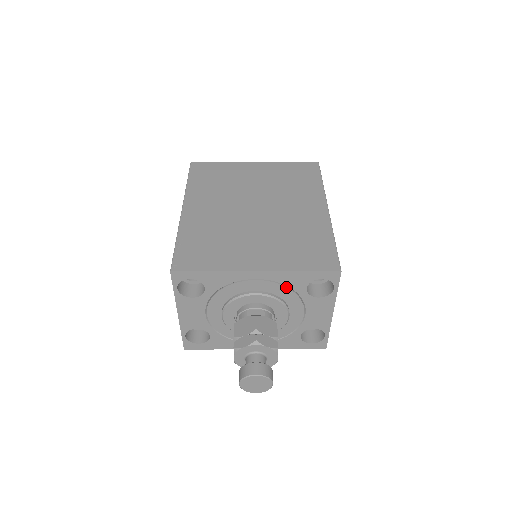
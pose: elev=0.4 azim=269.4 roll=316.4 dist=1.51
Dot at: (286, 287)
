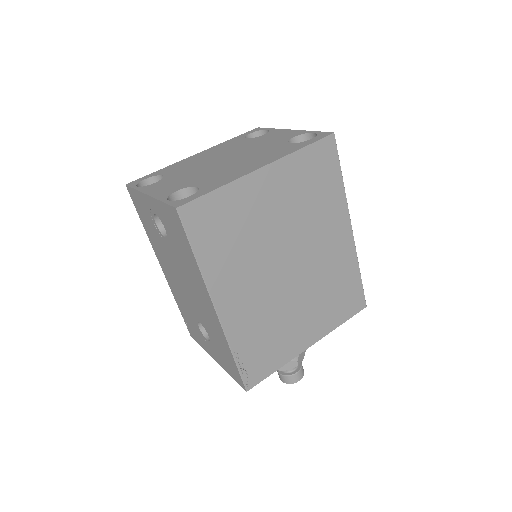
Dot at: occluded
